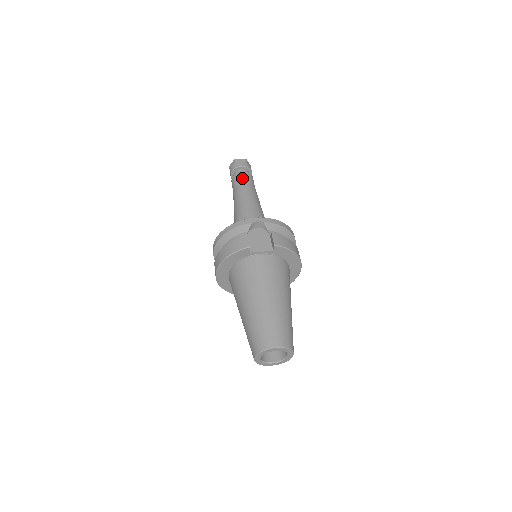
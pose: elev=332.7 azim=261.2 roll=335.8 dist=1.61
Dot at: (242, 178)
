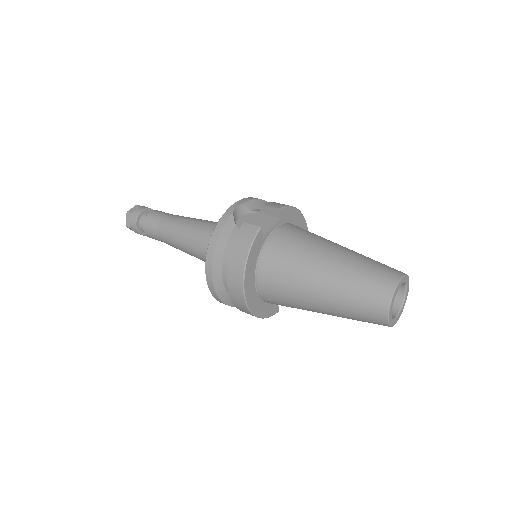
Dot at: (156, 216)
